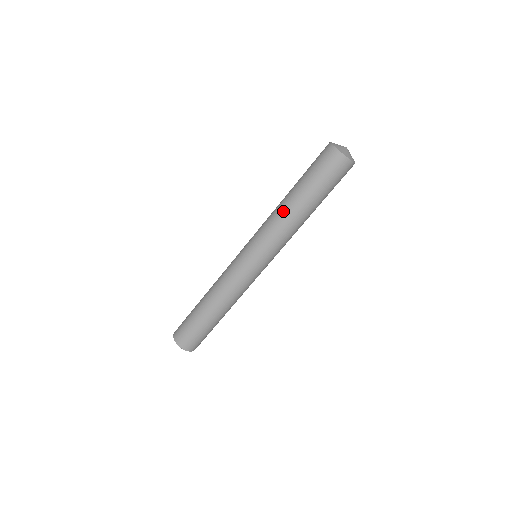
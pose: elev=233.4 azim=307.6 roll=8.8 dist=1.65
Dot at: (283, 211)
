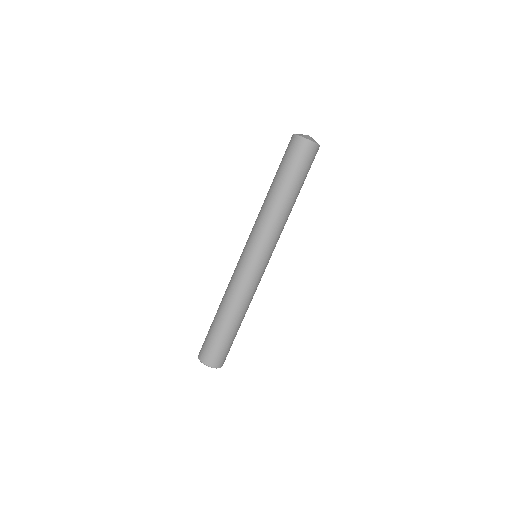
Dot at: (267, 203)
